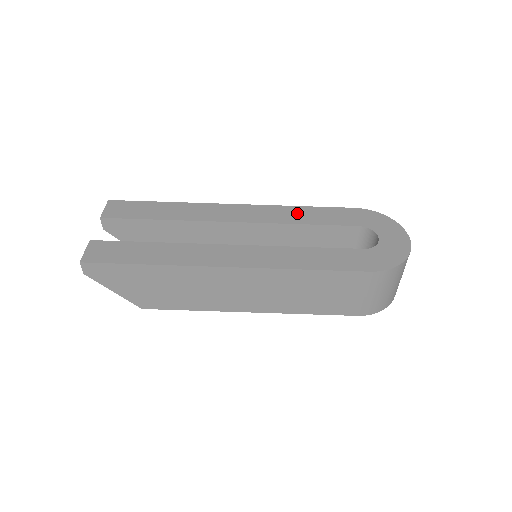
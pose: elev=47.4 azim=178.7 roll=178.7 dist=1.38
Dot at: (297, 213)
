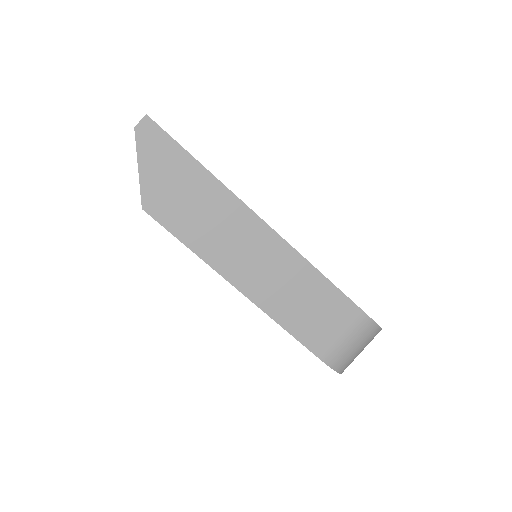
Dot at: occluded
